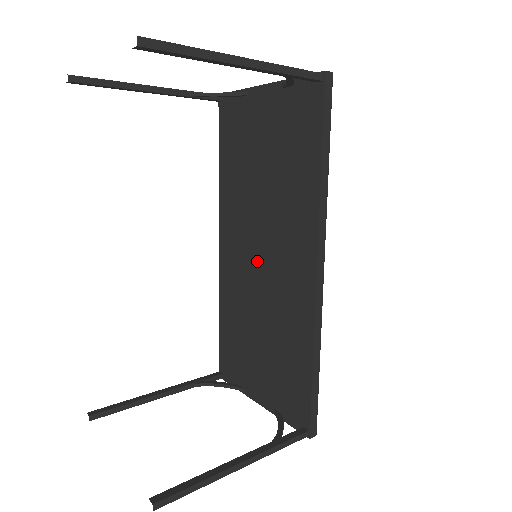
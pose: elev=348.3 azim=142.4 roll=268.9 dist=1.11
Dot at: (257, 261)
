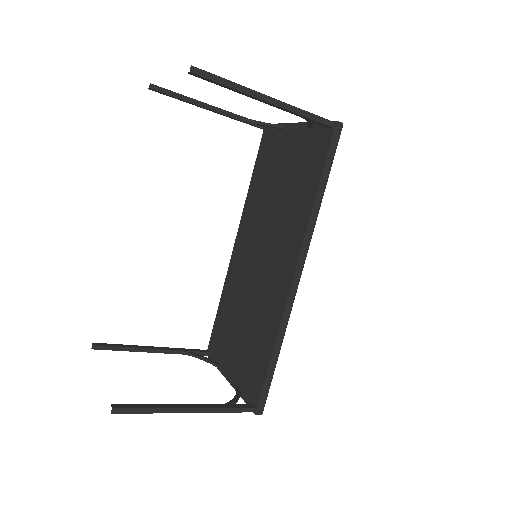
Dot at: (257, 261)
